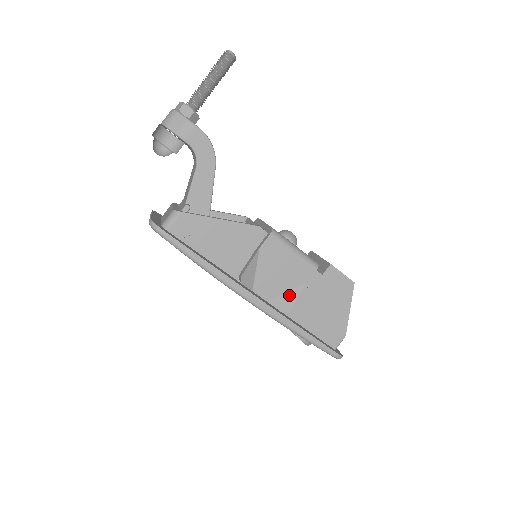
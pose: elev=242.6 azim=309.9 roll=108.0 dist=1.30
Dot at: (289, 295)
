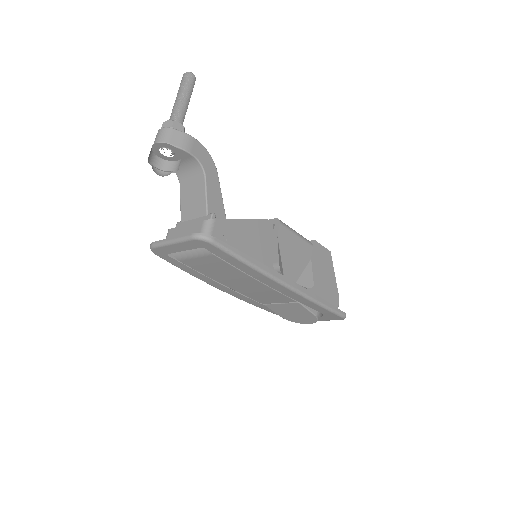
Dot at: (306, 273)
